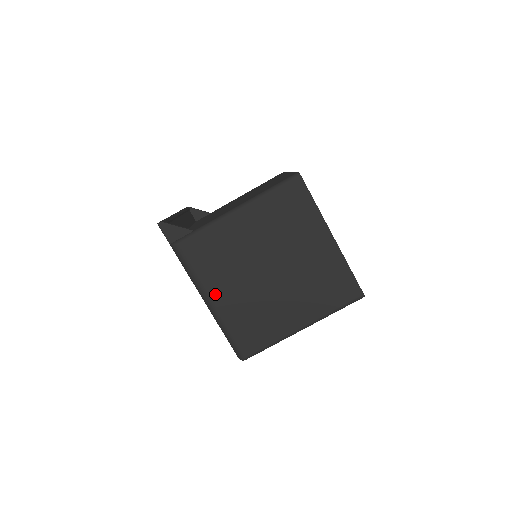
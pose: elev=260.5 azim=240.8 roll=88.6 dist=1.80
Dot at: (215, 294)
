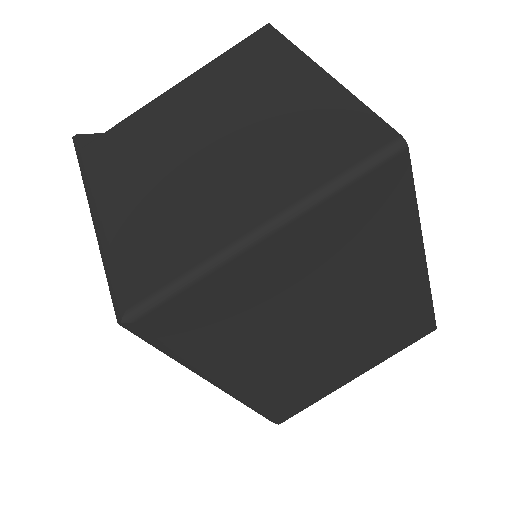
Dot at: (108, 201)
